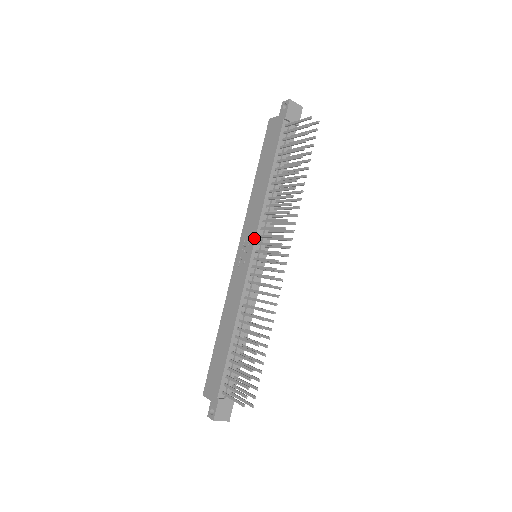
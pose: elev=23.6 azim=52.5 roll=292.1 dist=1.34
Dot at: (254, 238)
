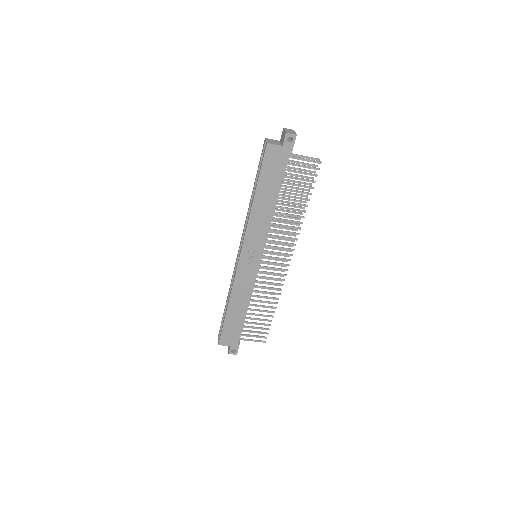
Dot at: (262, 250)
